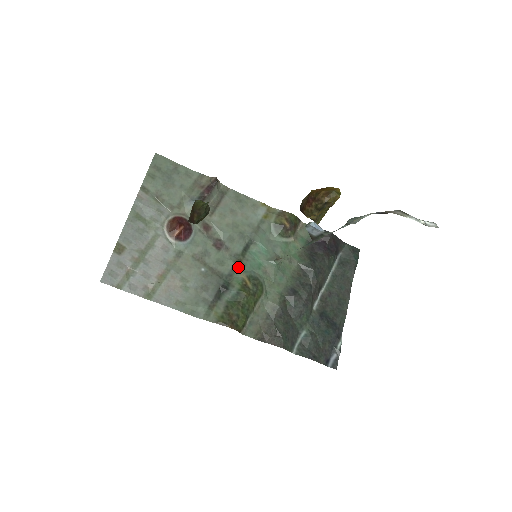
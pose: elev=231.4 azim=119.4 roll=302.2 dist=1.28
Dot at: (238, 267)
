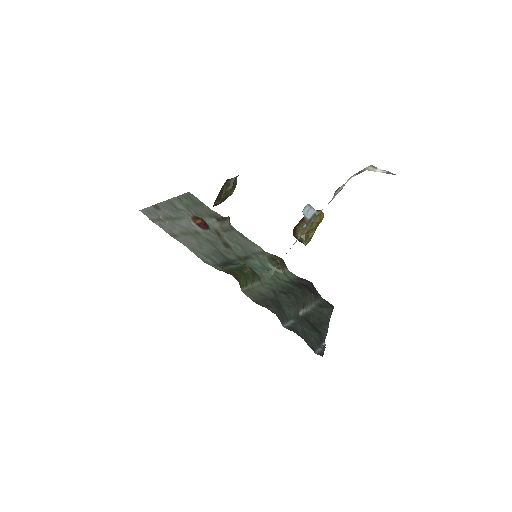
Dot at: (240, 261)
